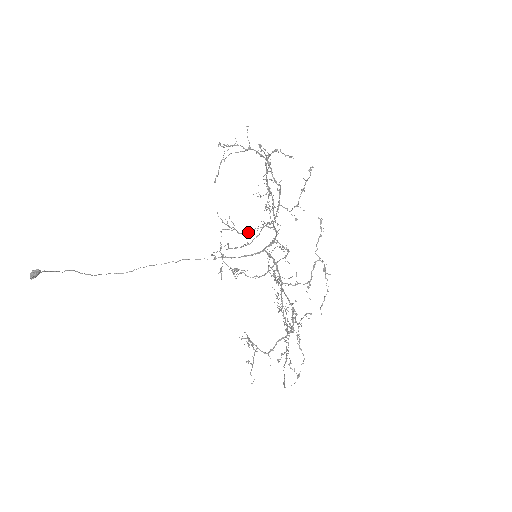
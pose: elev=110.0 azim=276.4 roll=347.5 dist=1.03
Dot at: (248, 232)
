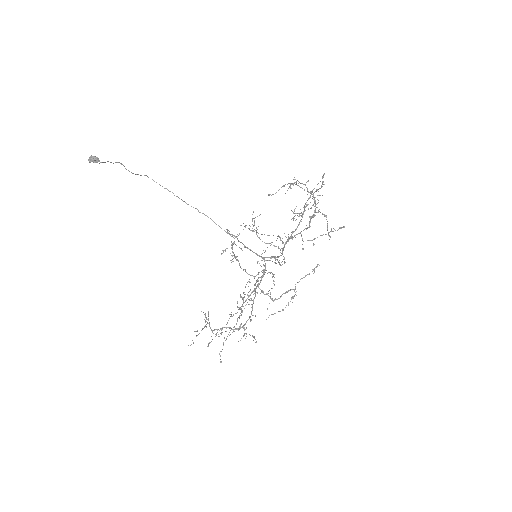
Dot at: occluded
